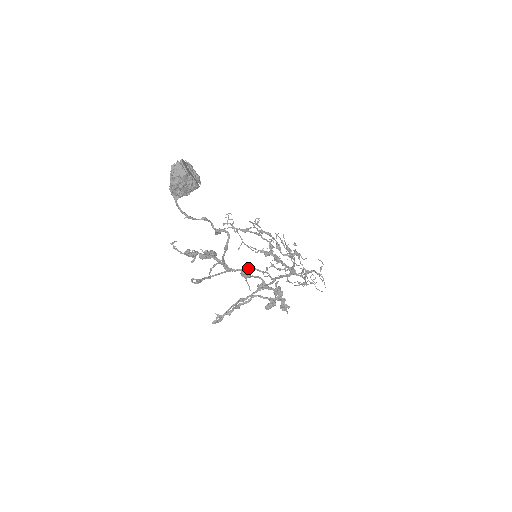
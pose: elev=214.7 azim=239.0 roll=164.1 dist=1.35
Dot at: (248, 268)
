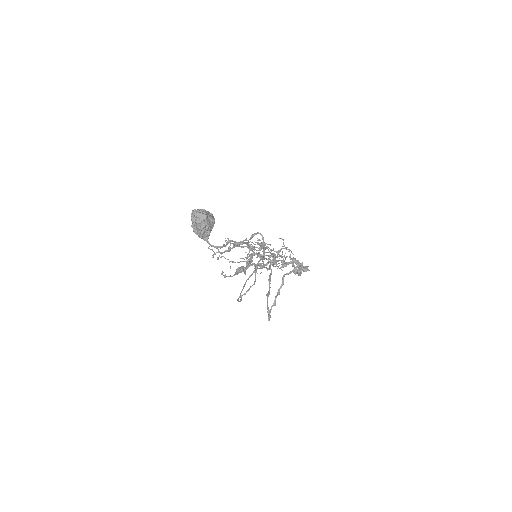
Dot at: (253, 271)
